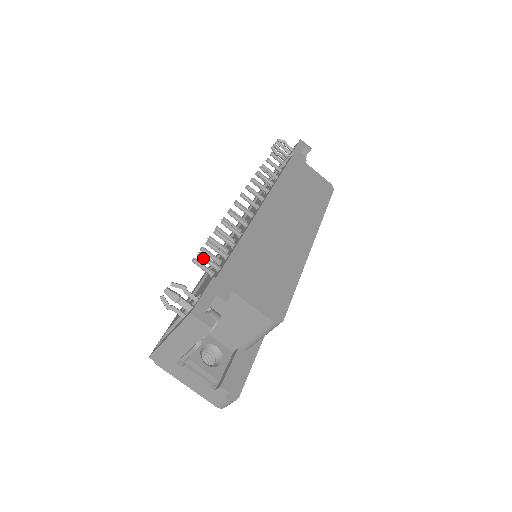
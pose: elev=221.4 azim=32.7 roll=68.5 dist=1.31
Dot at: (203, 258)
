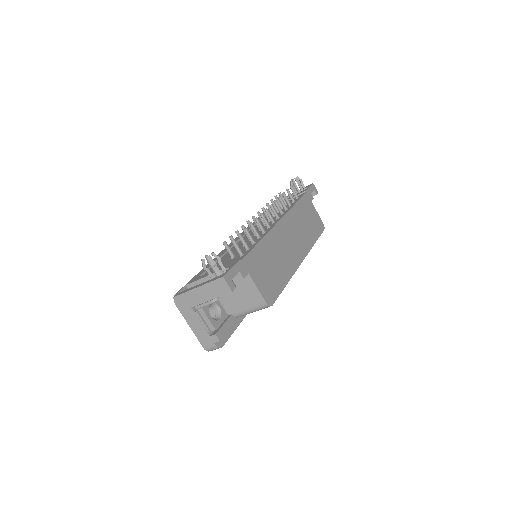
Dot at: (235, 244)
